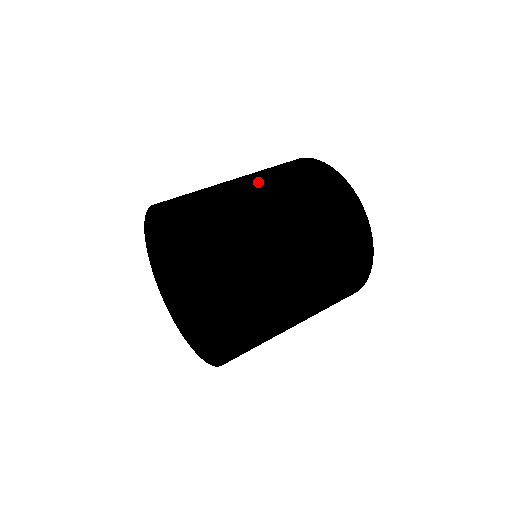
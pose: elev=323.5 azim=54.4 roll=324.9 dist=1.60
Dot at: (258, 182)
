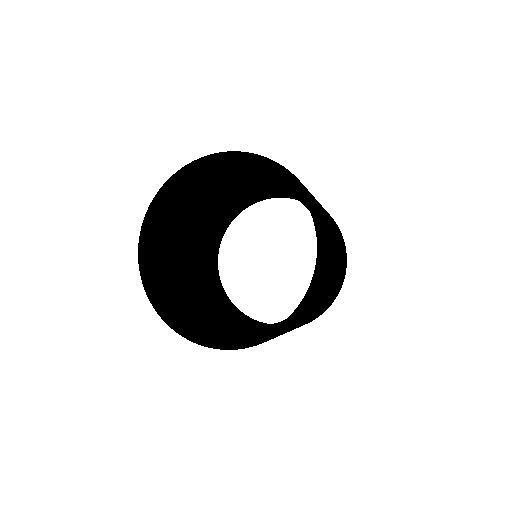
Dot at: occluded
